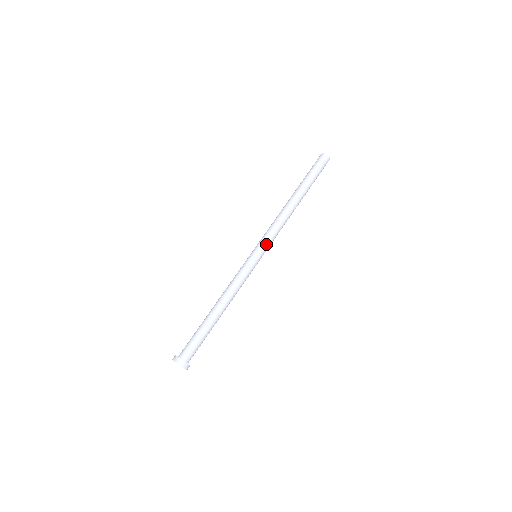
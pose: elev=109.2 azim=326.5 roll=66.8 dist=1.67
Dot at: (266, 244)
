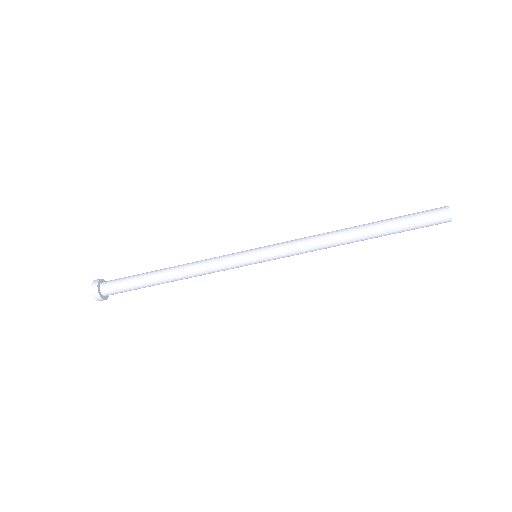
Dot at: (275, 255)
